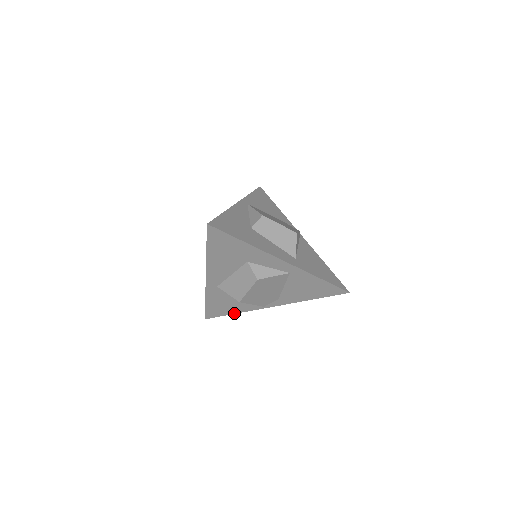
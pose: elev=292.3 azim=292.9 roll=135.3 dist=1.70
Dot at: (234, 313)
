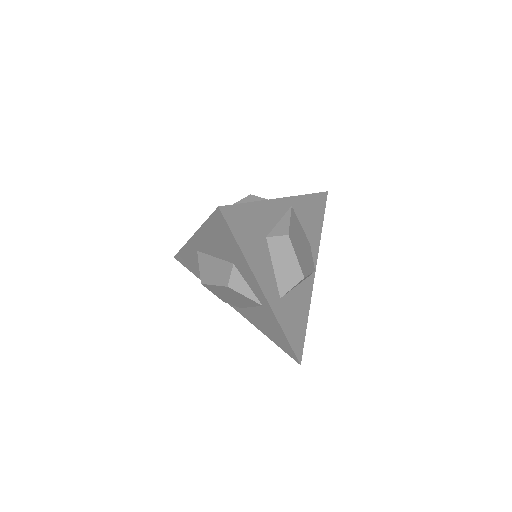
Dot at: (199, 278)
